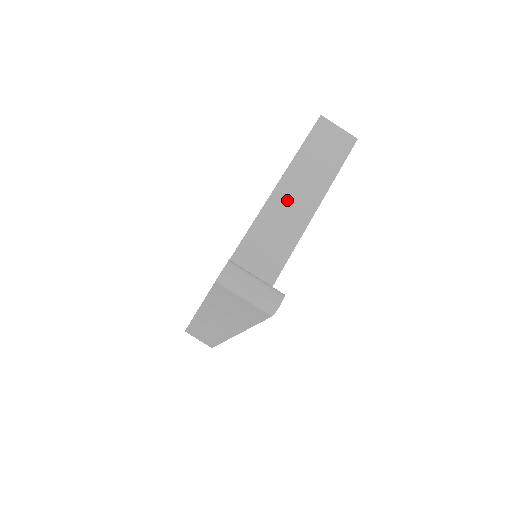
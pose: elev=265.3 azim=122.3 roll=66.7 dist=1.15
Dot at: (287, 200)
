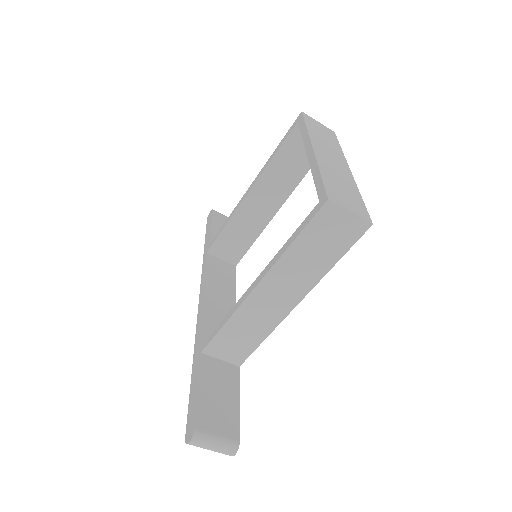
Dot at: (272, 292)
